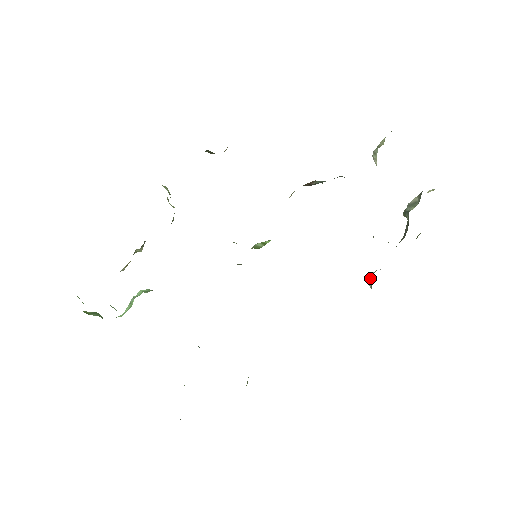
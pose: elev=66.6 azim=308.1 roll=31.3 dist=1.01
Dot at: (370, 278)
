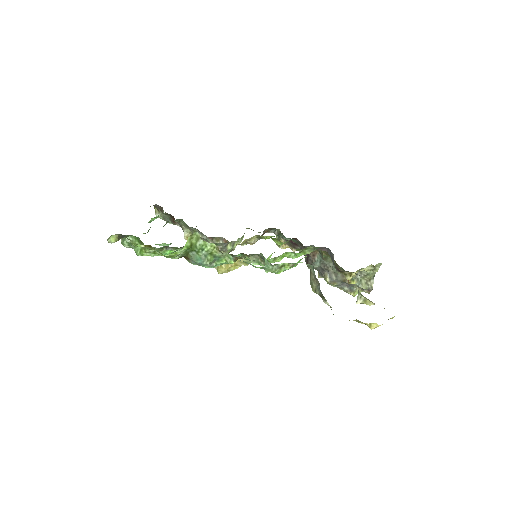
Dot at: occluded
